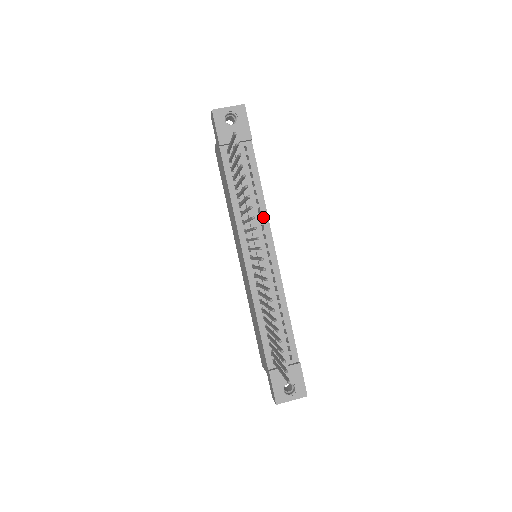
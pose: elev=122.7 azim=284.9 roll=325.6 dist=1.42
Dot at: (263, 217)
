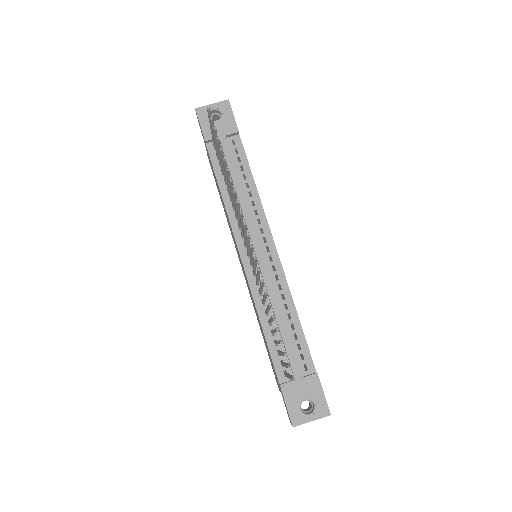
Dot at: (258, 210)
